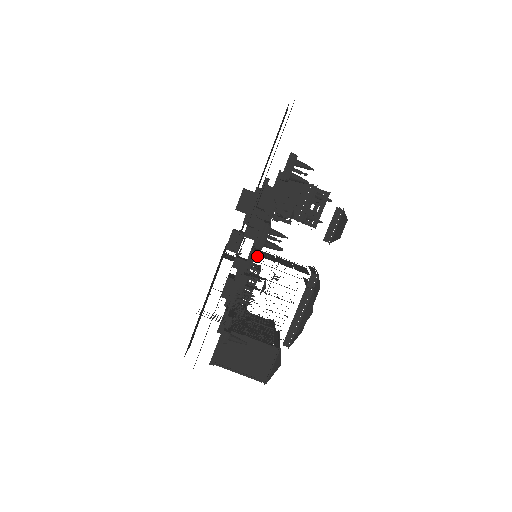
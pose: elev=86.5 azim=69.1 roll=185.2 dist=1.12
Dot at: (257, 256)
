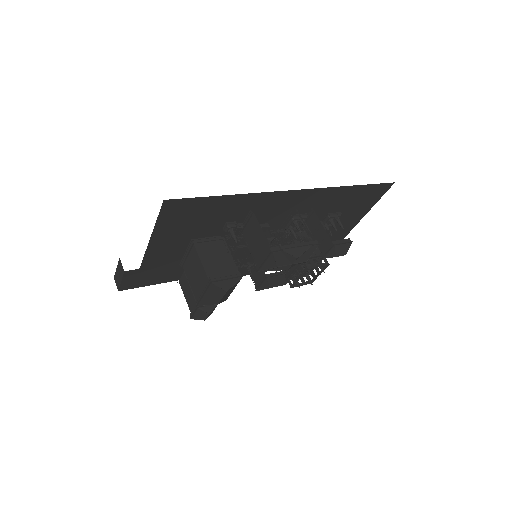
Dot at: occluded
